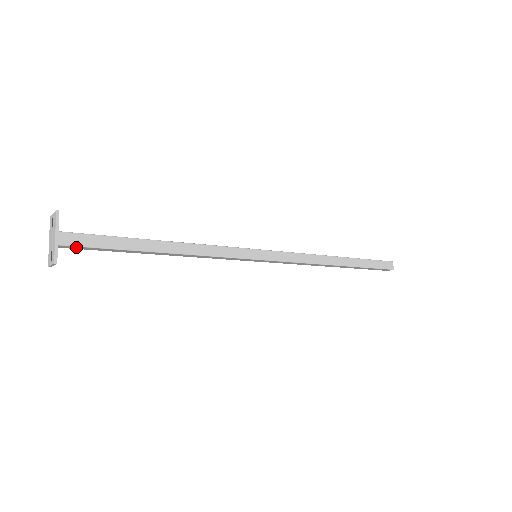
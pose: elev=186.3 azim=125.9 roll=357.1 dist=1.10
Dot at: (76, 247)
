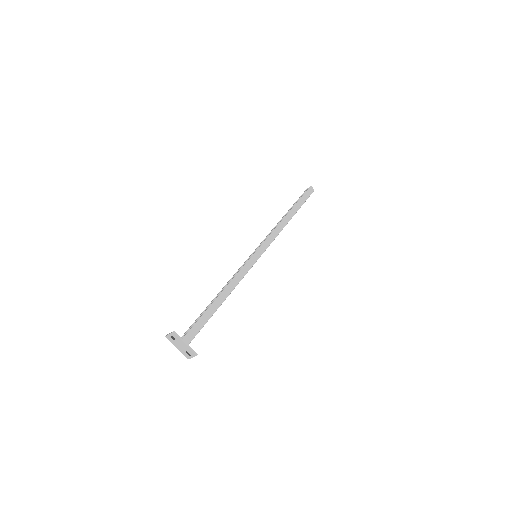
Dot at: occluded
